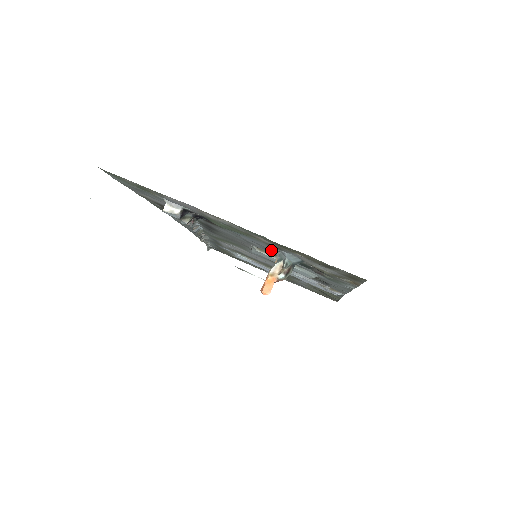
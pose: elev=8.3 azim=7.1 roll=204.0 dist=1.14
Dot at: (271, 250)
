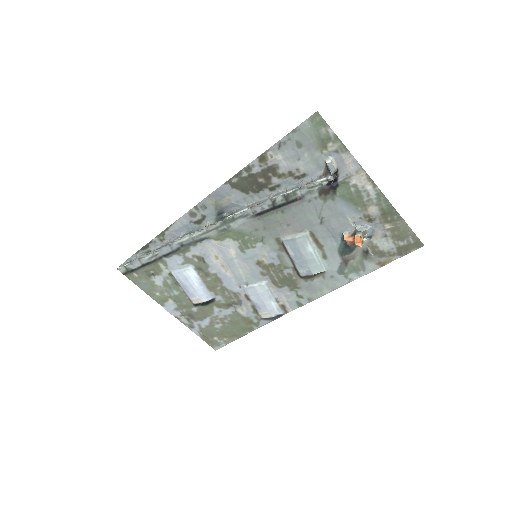
Dot at: (343, 228)
